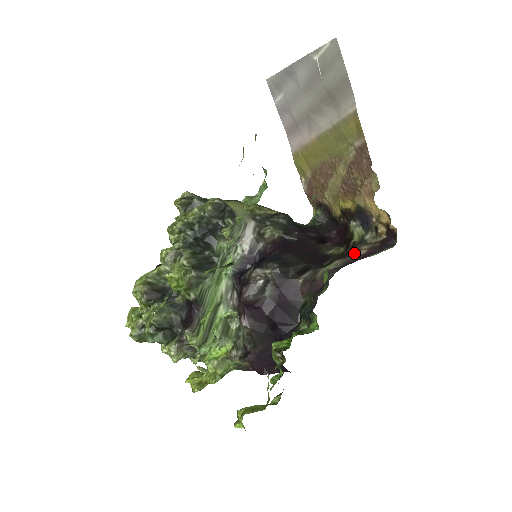
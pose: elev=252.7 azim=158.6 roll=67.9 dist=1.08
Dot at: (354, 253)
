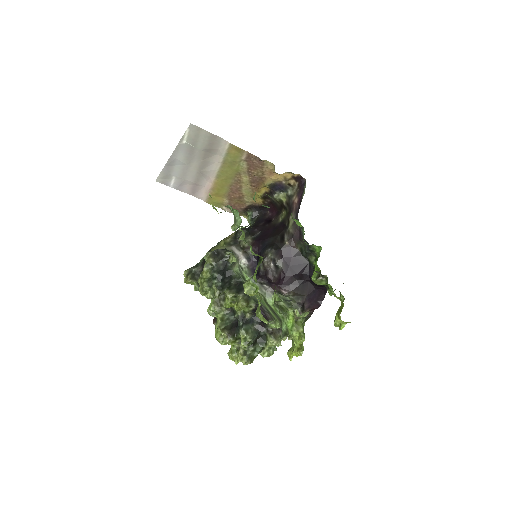
Dot at: (293, 205)
